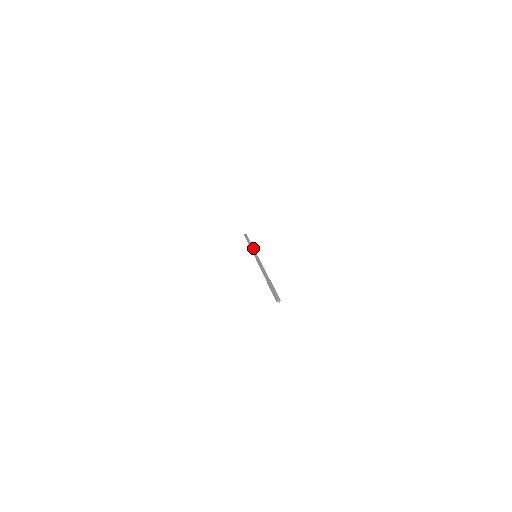
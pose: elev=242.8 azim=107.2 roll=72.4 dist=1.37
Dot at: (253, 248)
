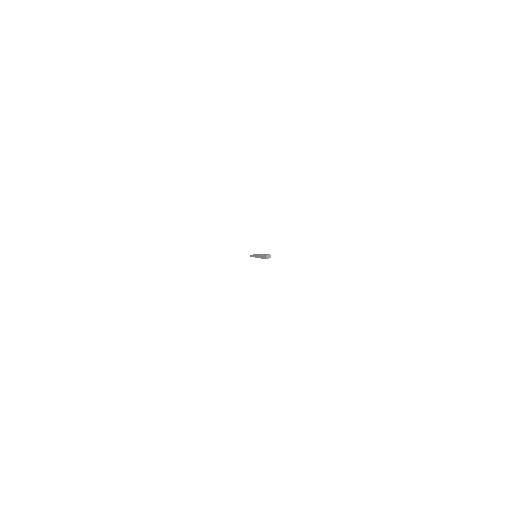
Dot at: occluded
